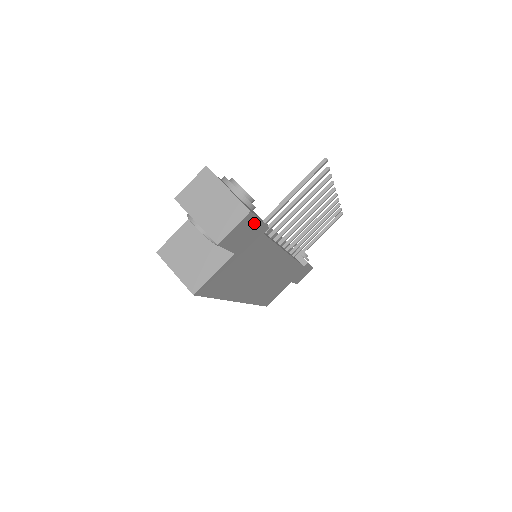
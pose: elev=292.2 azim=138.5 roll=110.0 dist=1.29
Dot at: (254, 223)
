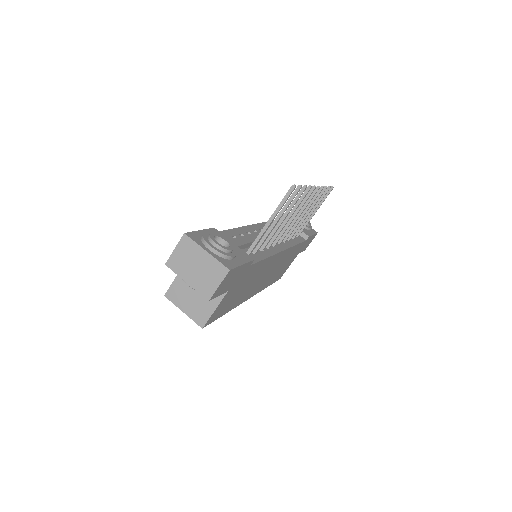
Dot at: (237, 270)
